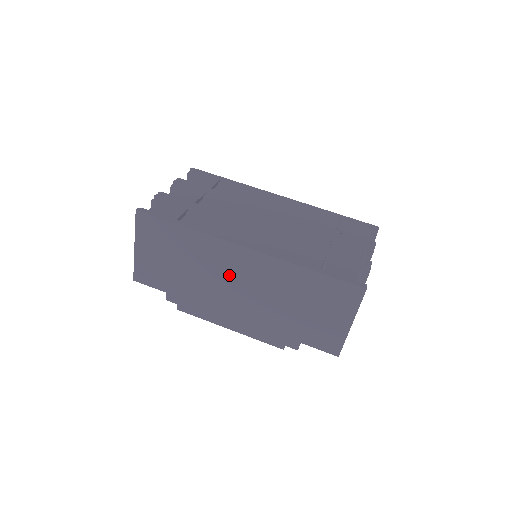
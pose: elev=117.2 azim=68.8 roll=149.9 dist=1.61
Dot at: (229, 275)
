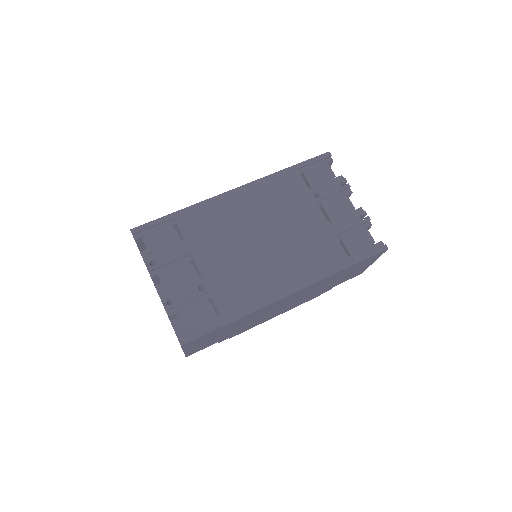
Dot at: occluded
